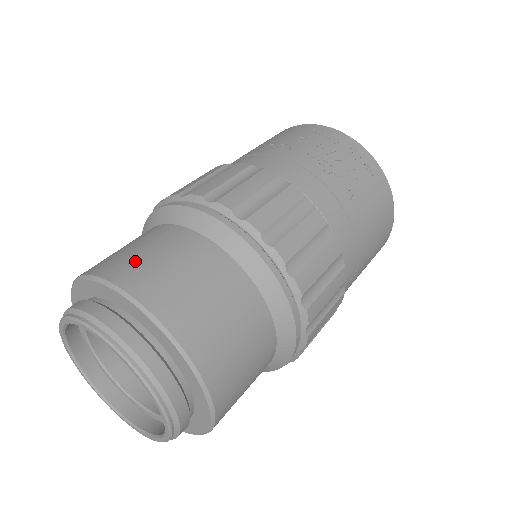
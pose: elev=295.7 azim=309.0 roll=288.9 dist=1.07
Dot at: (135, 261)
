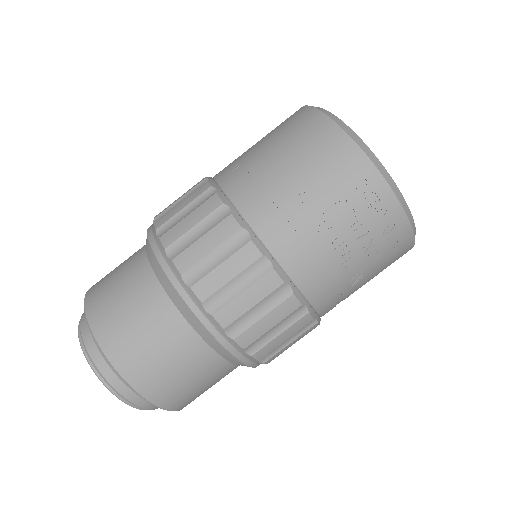
Dot at: (136, 350)
